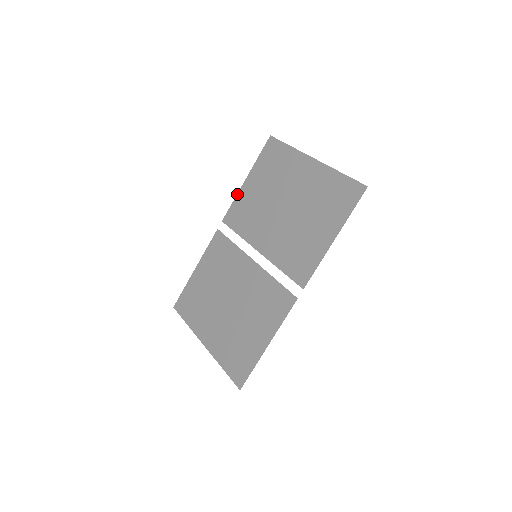
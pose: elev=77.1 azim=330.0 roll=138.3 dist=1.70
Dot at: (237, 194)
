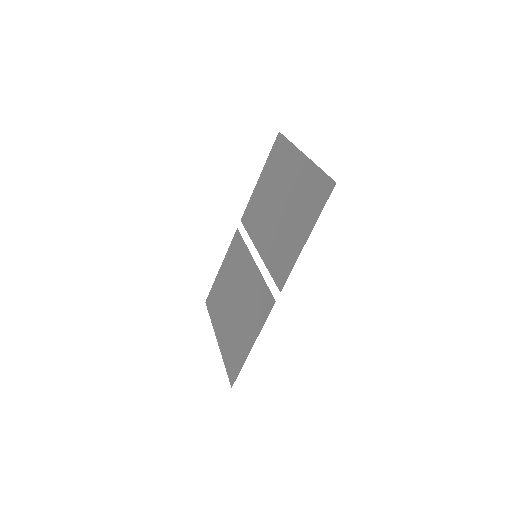
Dot at: (252, 193)
